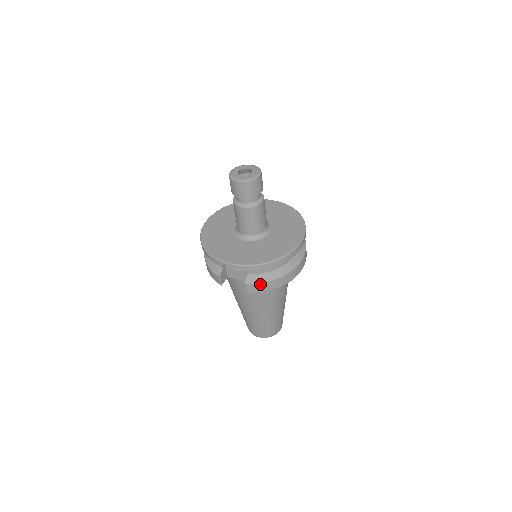
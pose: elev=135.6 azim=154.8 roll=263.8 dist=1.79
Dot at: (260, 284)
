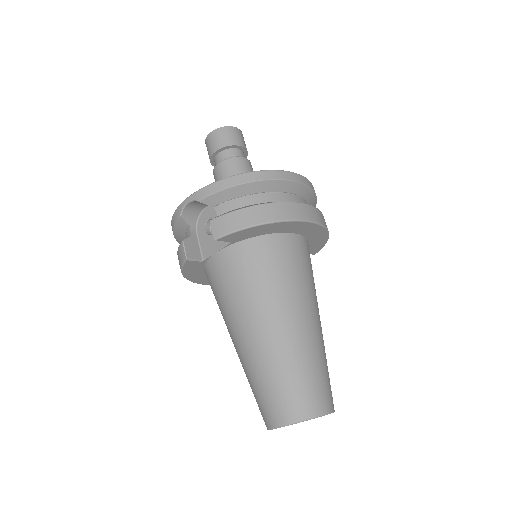
Dot at: (231, 215)
